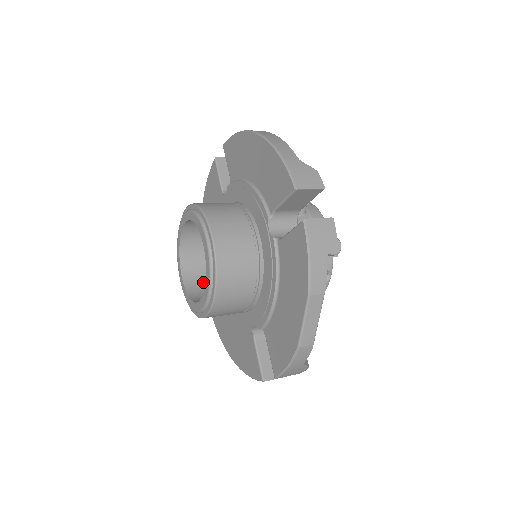
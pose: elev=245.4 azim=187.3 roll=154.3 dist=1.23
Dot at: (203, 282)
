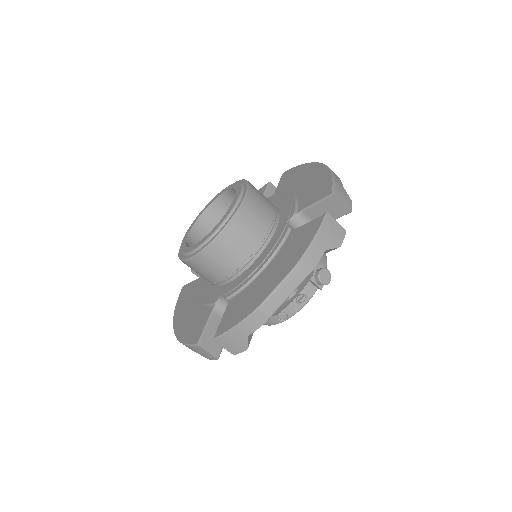
Dot at: occluded
